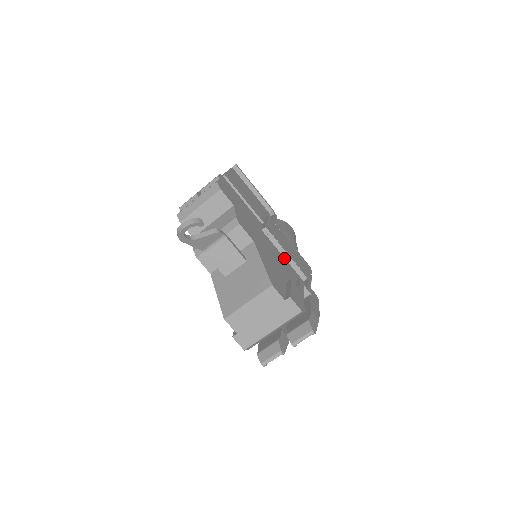
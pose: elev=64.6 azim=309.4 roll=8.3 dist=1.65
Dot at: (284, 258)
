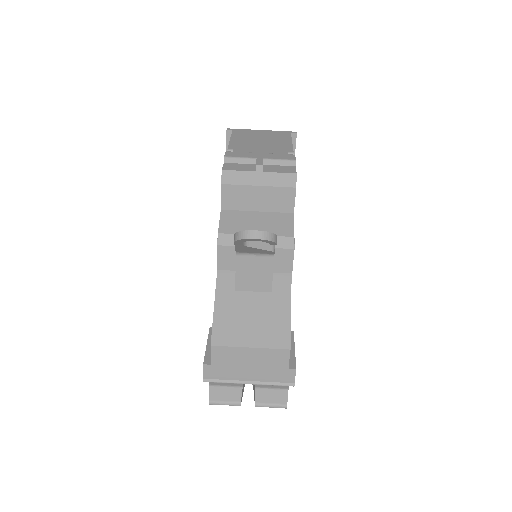
Dot at: occluded
